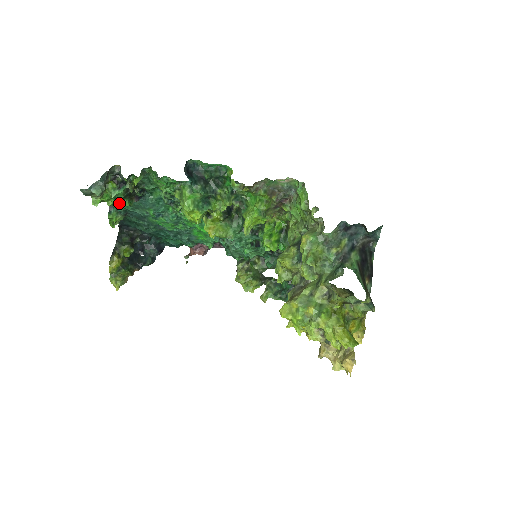
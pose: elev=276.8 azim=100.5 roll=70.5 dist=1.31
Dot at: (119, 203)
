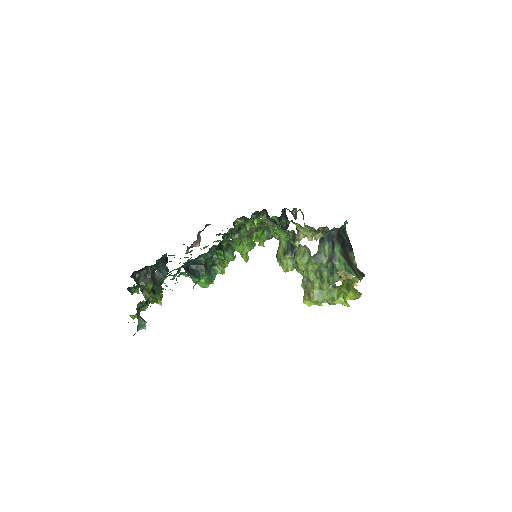
Dot at: occluded
